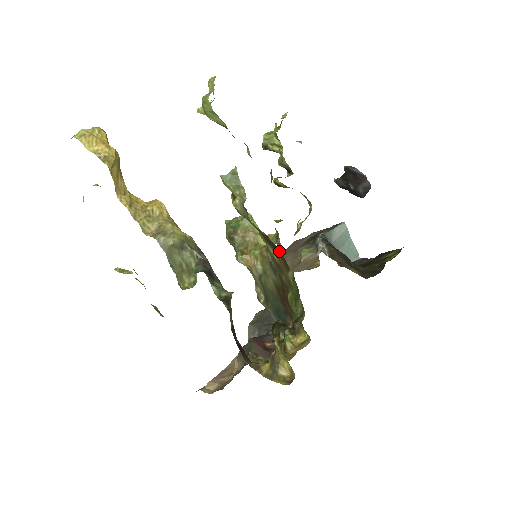
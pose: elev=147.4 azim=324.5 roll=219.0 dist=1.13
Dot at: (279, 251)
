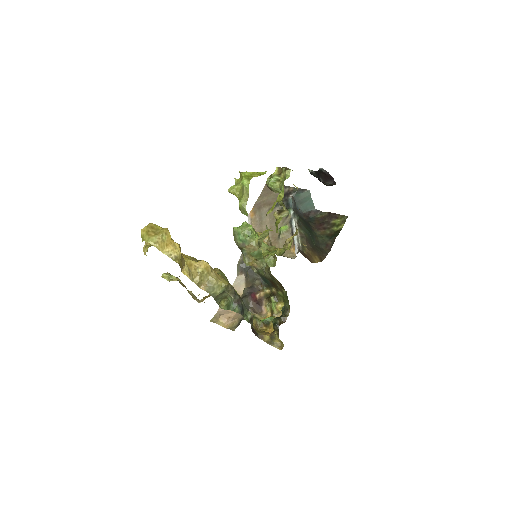
Dot at: (280, 283)
